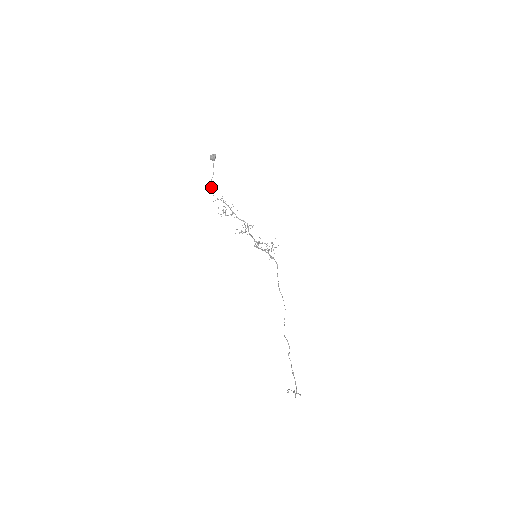
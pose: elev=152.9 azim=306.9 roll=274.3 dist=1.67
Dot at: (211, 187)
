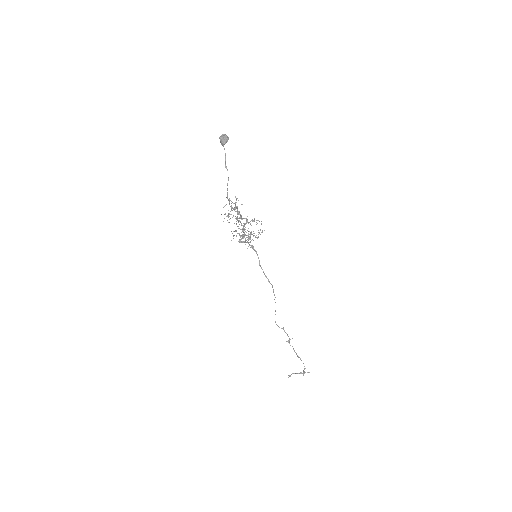
Dot at: (227, 189)
